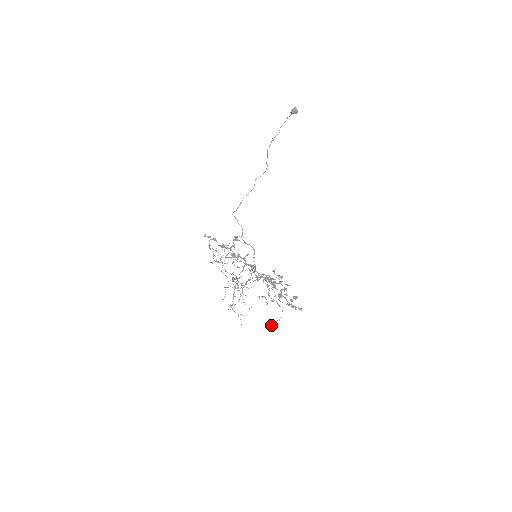
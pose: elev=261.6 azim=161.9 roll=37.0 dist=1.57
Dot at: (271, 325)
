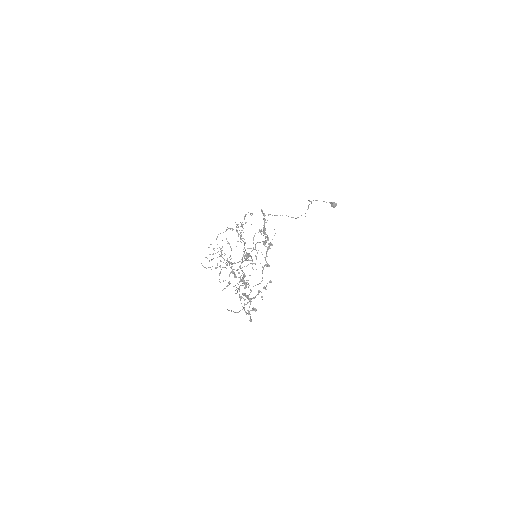
Dot at: (231, 310)
